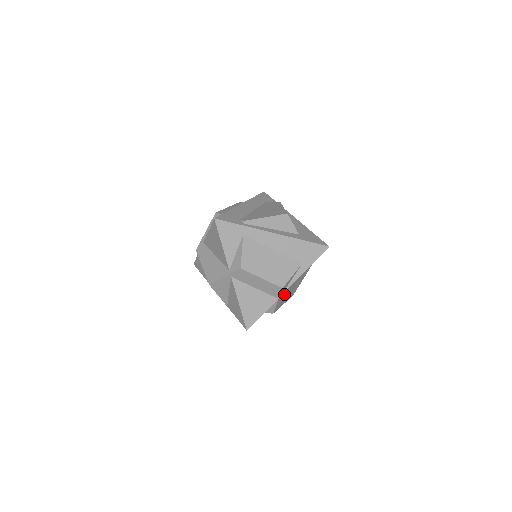
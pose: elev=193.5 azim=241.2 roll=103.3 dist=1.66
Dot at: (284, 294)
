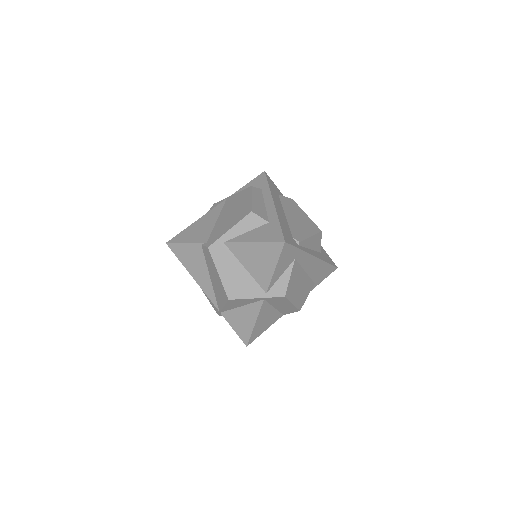
Dot at: occluded
